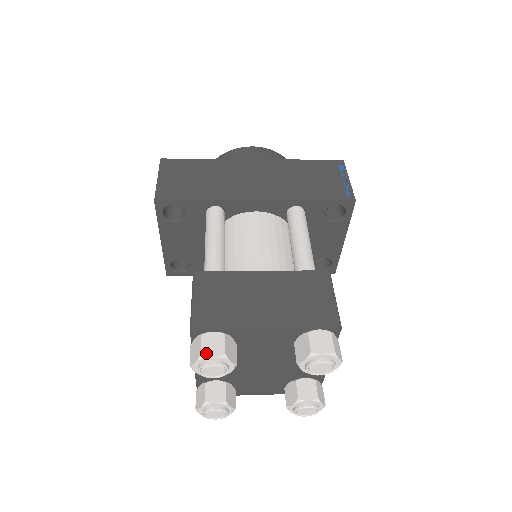
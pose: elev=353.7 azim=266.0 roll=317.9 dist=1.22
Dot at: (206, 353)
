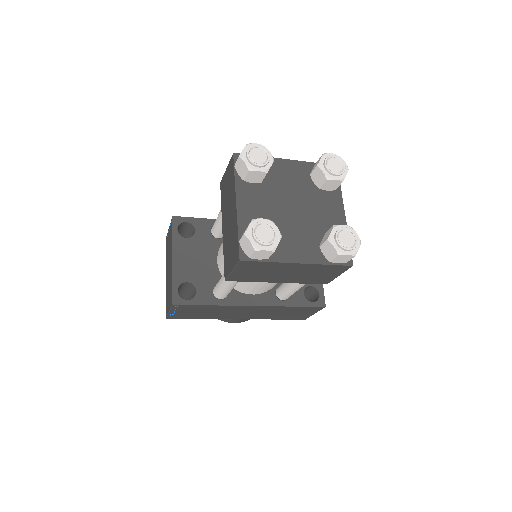
Dot at: (250, 145)
